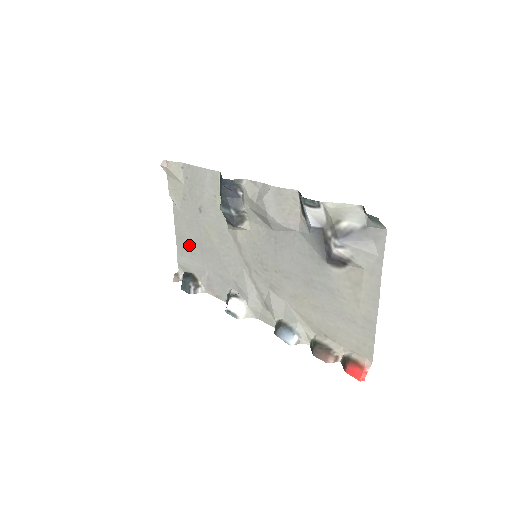
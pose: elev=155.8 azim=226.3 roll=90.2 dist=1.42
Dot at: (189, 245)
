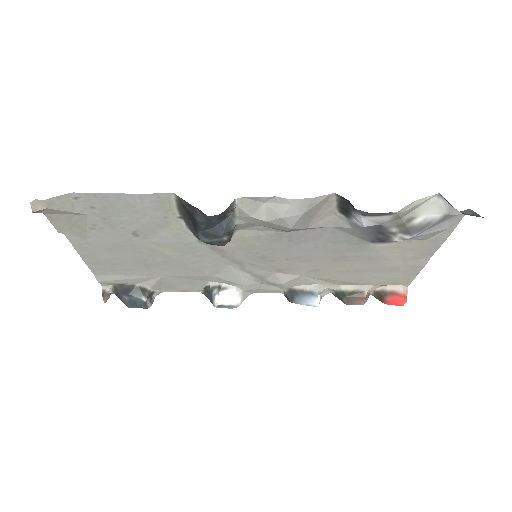
Dot at: (118, 265)
